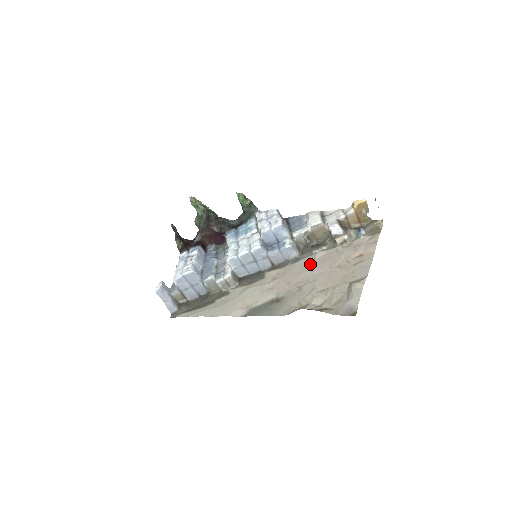
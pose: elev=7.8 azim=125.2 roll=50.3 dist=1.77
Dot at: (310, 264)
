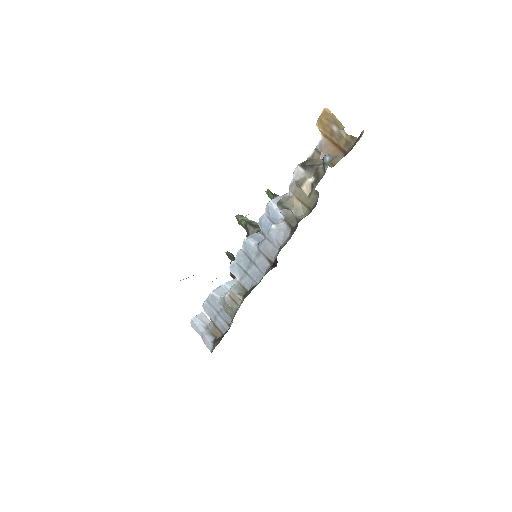
Dot at: occluded
